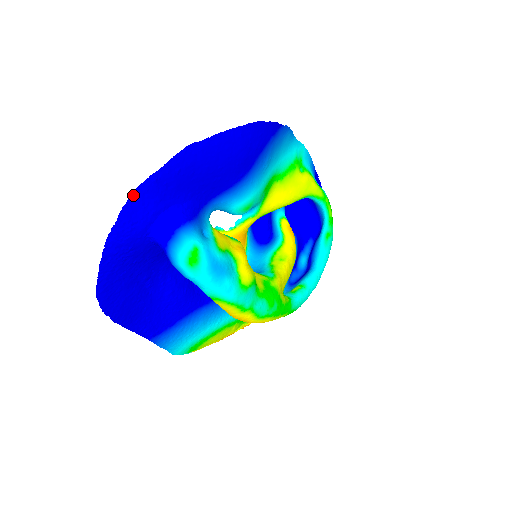
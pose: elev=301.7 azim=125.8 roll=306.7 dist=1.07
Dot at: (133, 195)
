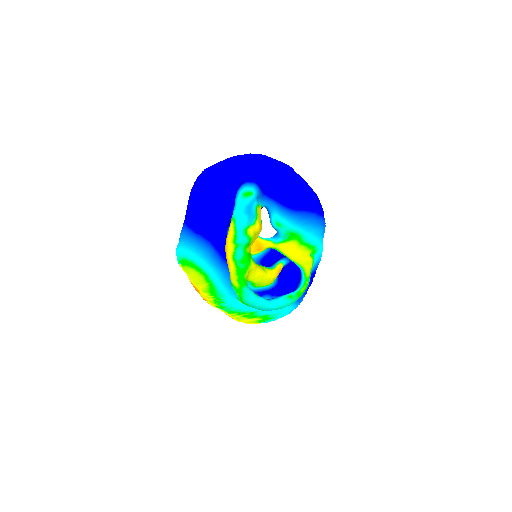
Dot at: (258, 155)
